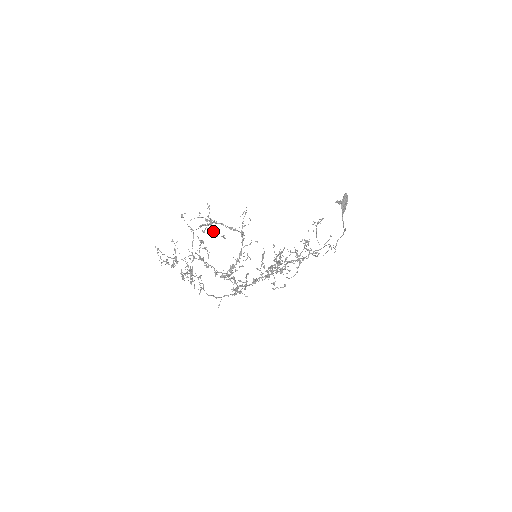
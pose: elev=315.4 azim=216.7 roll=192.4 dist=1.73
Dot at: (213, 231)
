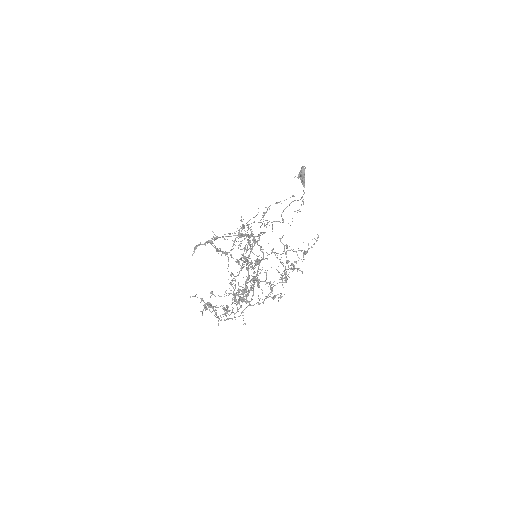
Dot at: (216, 248)
